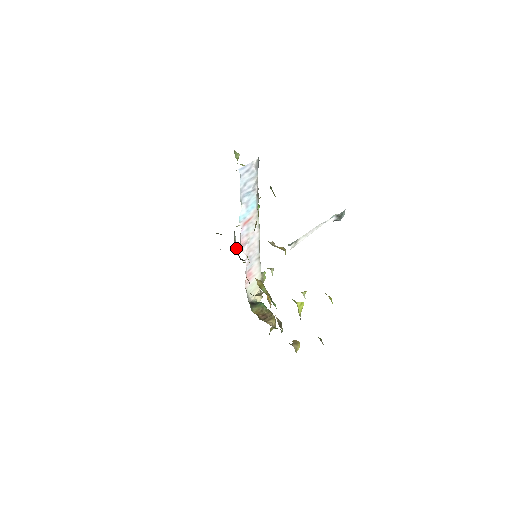
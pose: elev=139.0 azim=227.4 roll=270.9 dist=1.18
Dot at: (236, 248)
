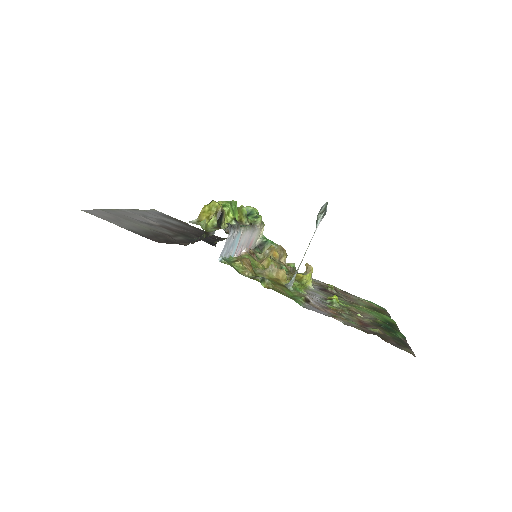
Dot at: occluded
